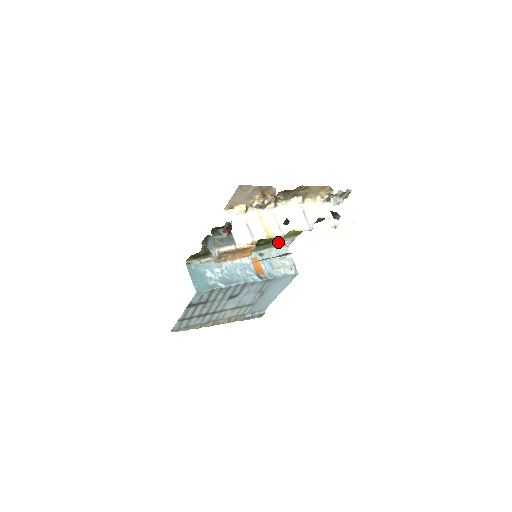
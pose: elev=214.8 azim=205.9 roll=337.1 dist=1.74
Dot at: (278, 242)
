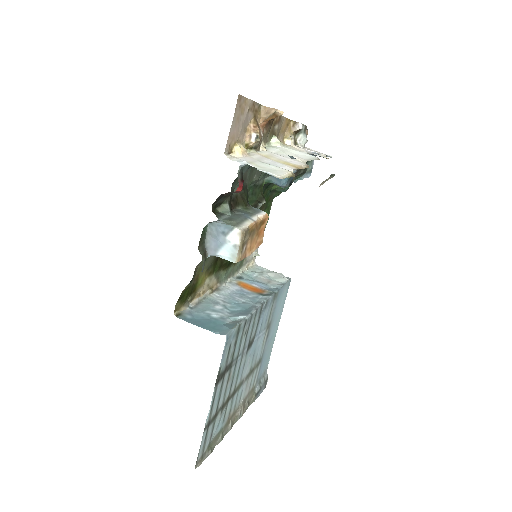
Dot at: occluded
